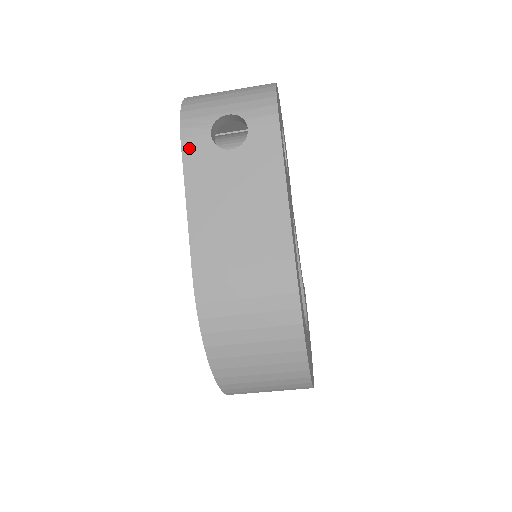
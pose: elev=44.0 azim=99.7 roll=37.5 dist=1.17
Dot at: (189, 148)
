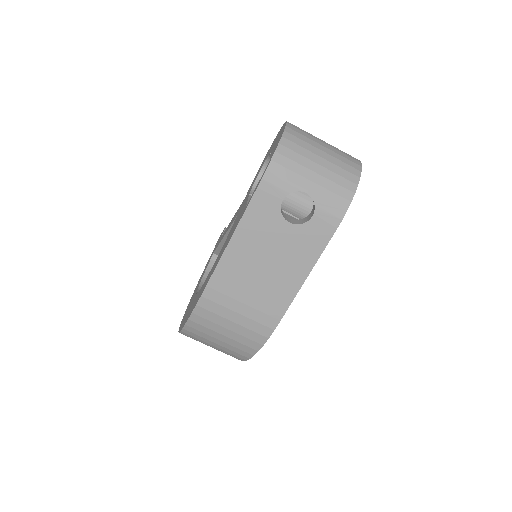
Dot at: (259, 199)
